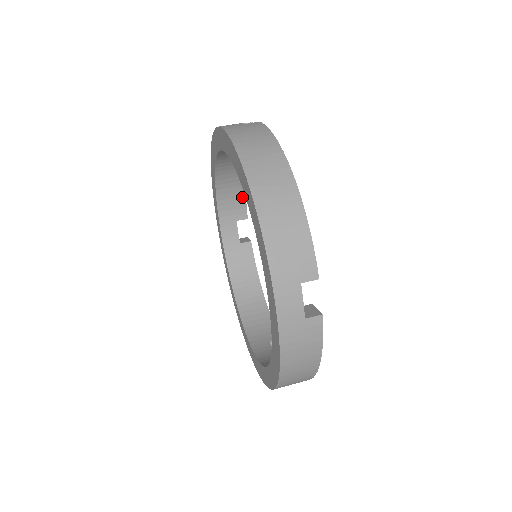
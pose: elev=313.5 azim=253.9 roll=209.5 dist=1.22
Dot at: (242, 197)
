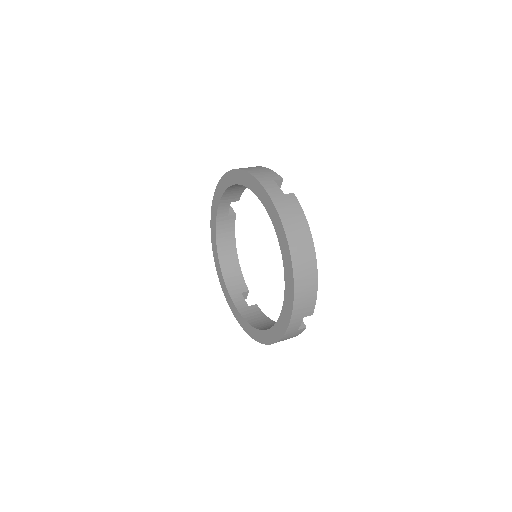
Dot at: (242, 190)
